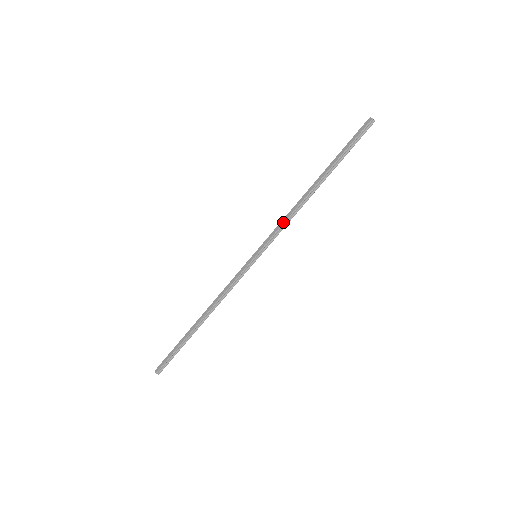
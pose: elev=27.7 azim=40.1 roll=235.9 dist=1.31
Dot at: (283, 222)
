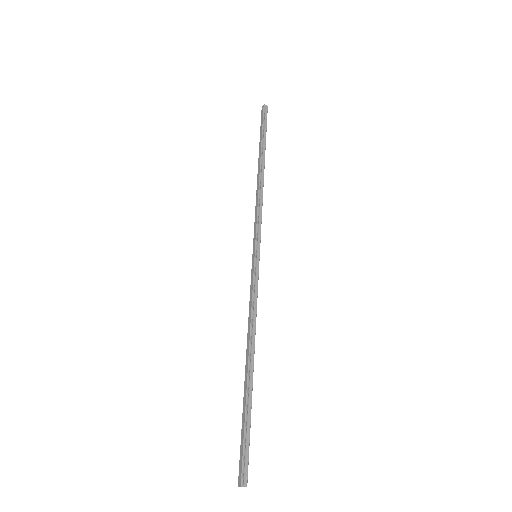
Dot at: (256, 210)
